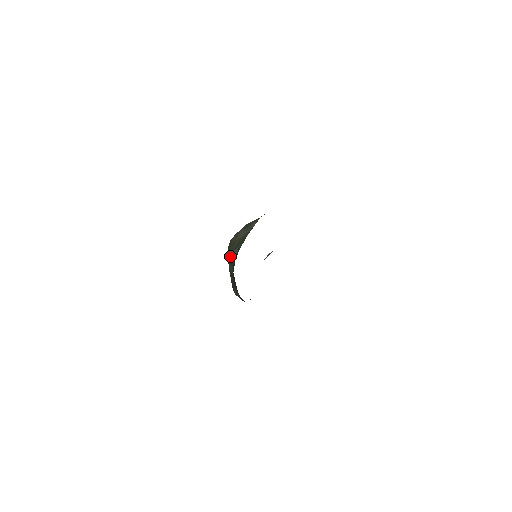
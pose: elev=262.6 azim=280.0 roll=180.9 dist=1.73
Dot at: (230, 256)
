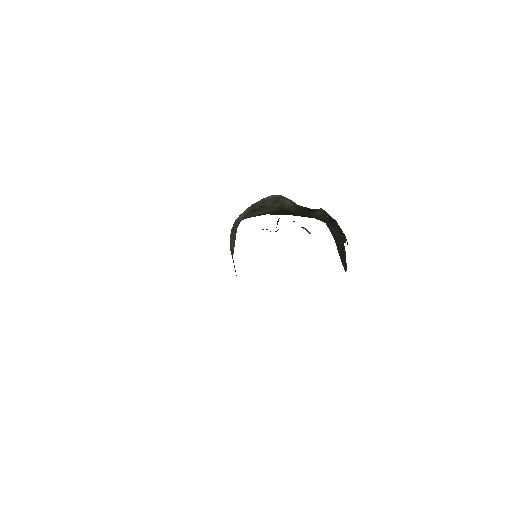
Dot at: occluded
